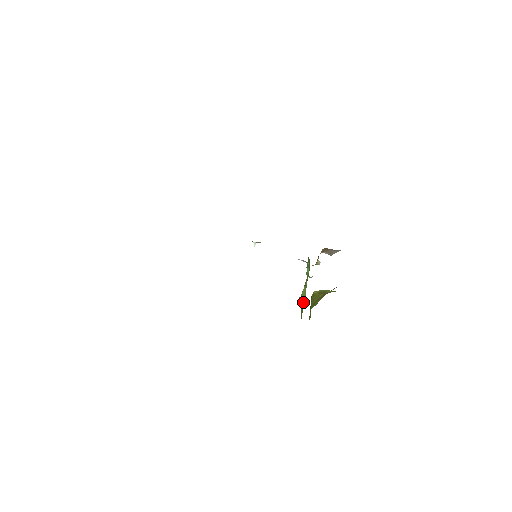
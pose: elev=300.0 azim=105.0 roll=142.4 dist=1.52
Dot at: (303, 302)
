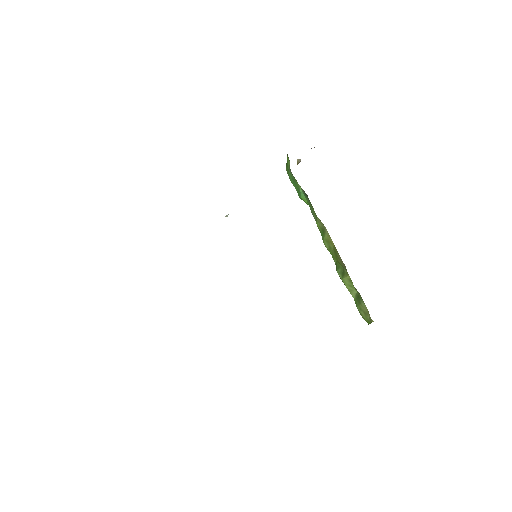
Dot at: (360, 306)
